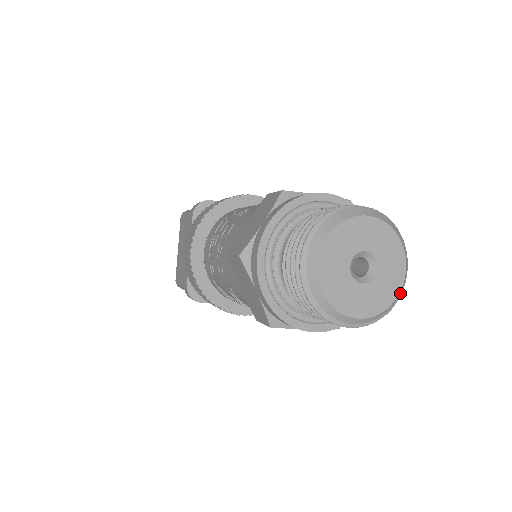
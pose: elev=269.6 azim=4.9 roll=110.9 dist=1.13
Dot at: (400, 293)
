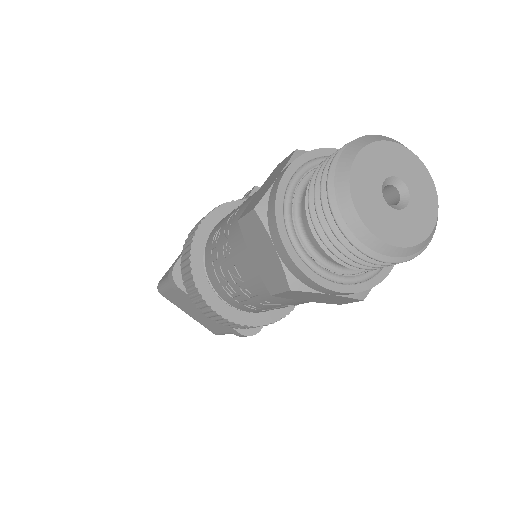
Dot at: (427, 174)
